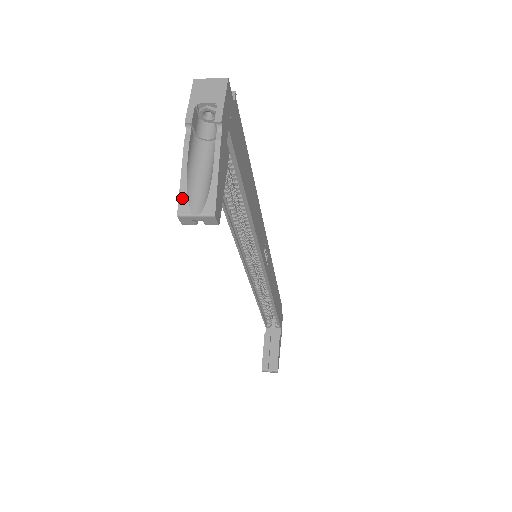
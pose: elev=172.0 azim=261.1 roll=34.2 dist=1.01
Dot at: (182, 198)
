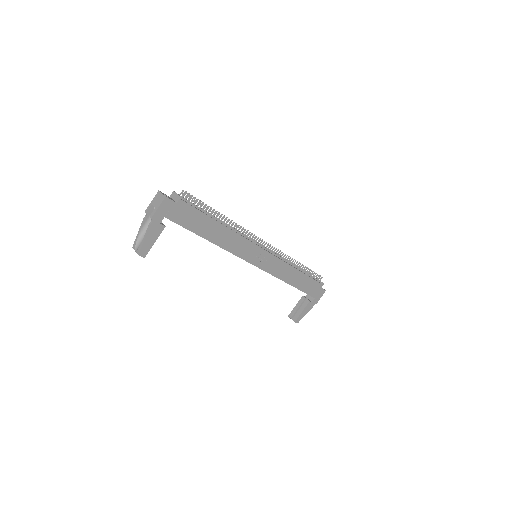
Dot at: (135, 242)
